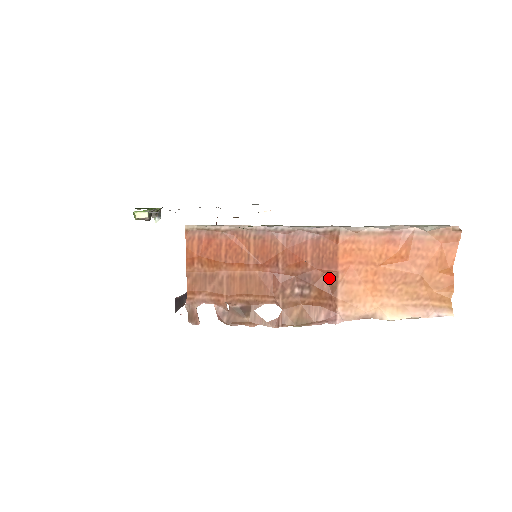
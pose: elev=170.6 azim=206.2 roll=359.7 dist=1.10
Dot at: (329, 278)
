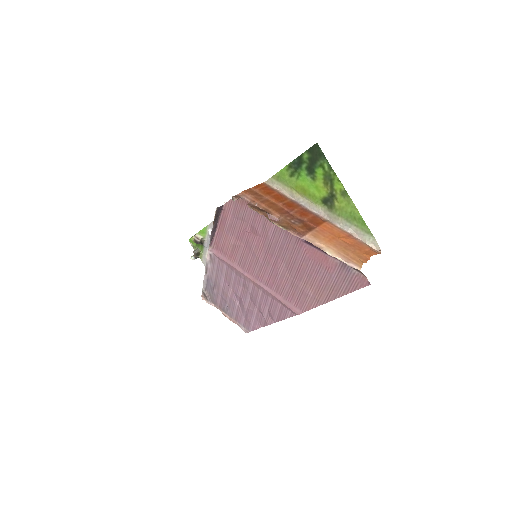
Dot at: (311, 227)
